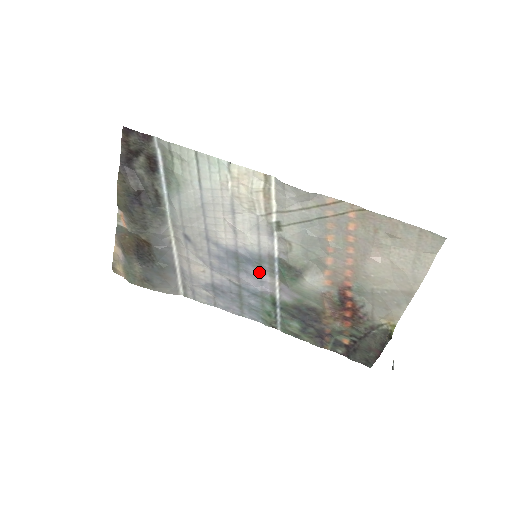
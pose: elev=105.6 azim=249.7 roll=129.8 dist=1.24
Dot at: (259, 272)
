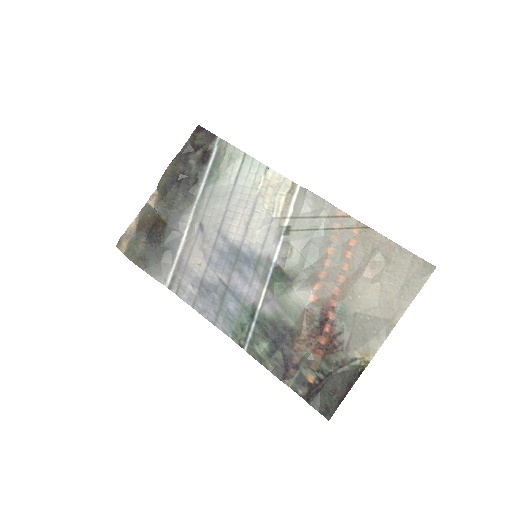
Dot at: (252, 275)
